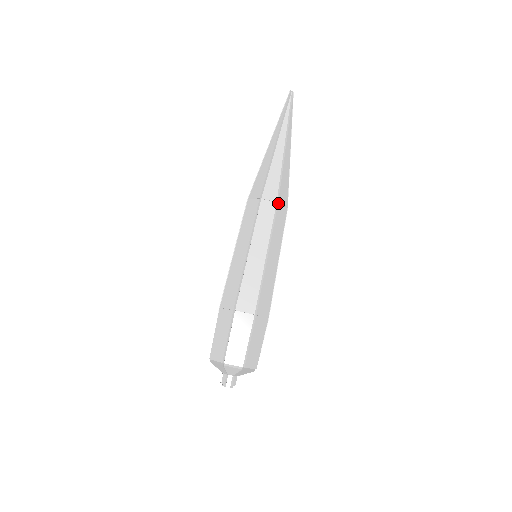
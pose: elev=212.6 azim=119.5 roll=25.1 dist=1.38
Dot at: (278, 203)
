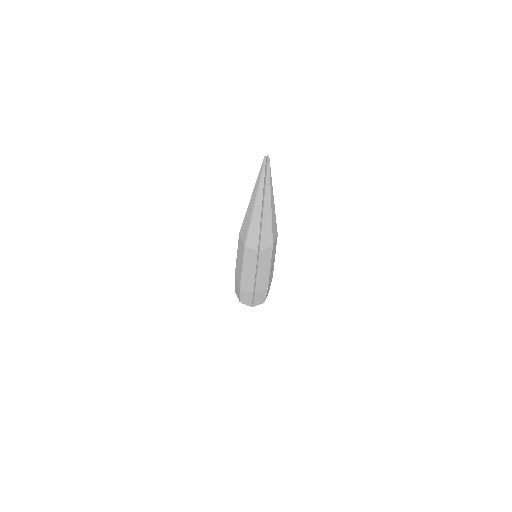
Dot at: (260, 250)
